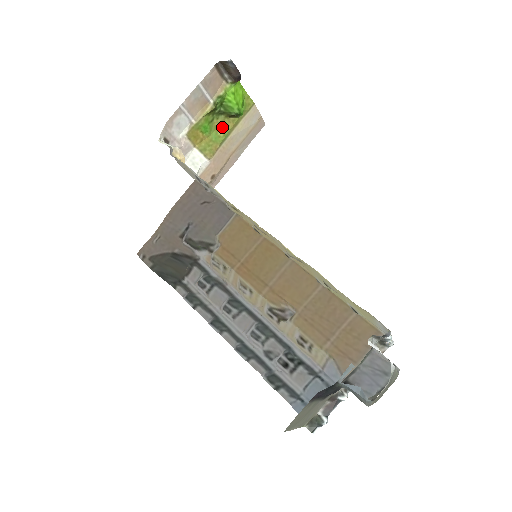
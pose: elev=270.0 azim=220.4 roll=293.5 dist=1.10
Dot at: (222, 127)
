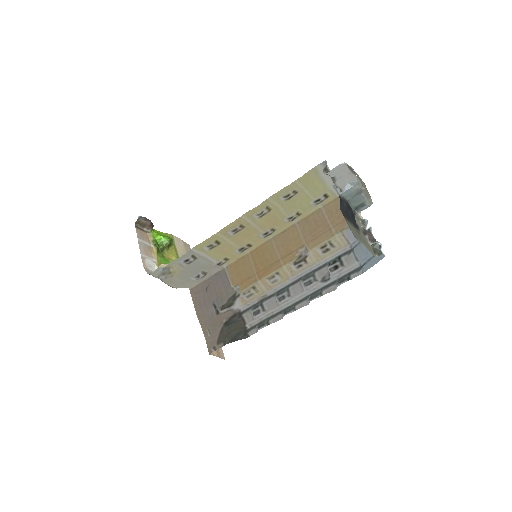
Dot at: (171, 256)
